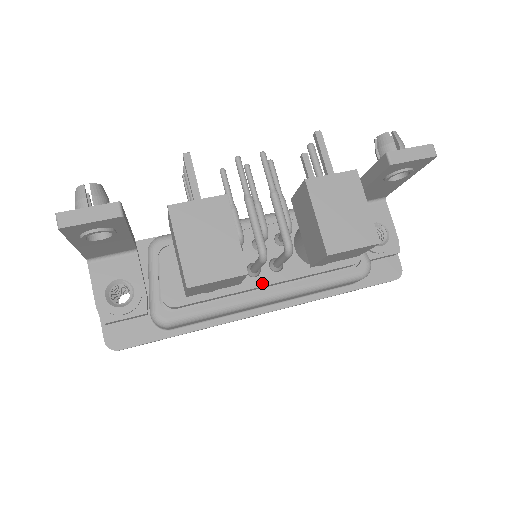
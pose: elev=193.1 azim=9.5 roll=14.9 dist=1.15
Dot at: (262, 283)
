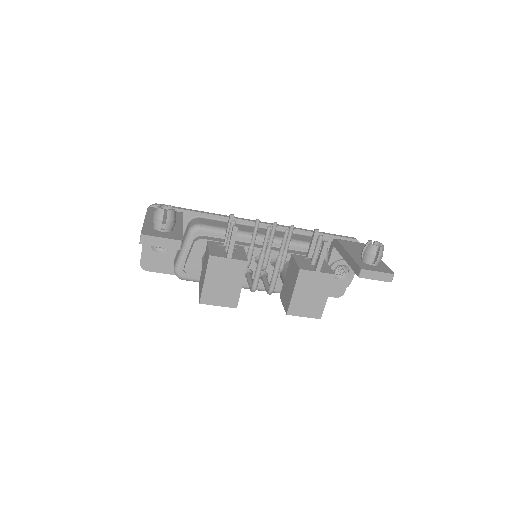
Dot at: occluded
